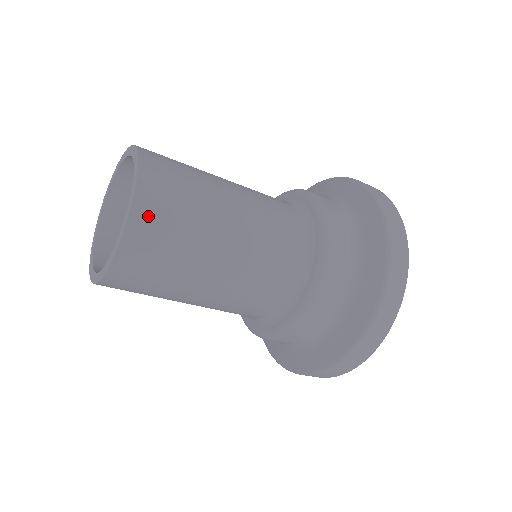
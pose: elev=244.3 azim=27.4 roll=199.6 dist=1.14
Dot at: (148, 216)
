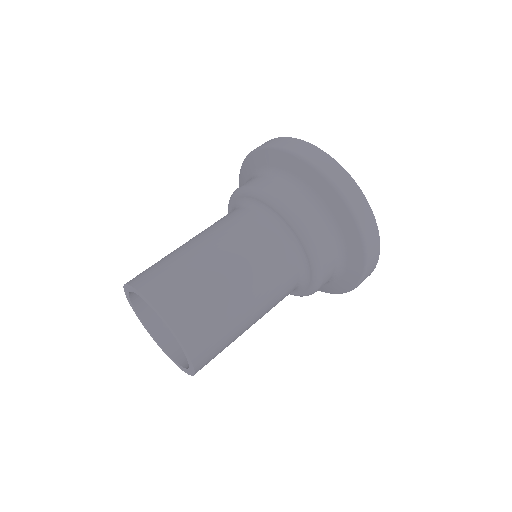
Dot at: (164, 297)
